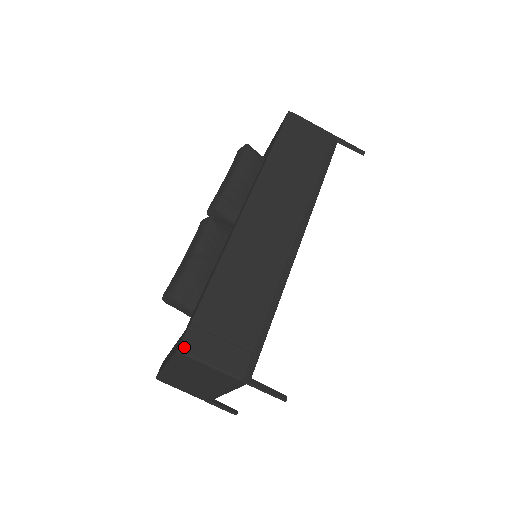
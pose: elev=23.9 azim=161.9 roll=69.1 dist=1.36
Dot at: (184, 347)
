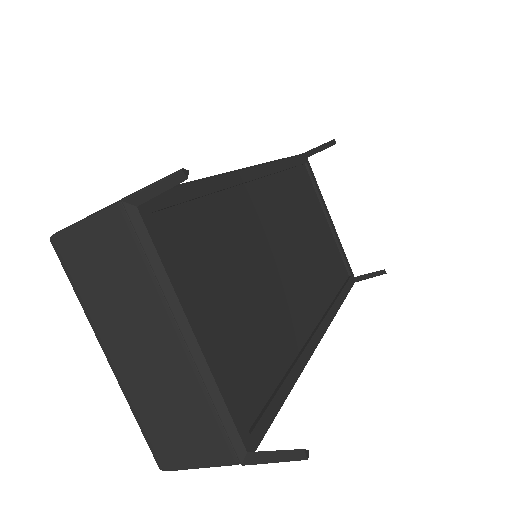
Dot at: occluded
